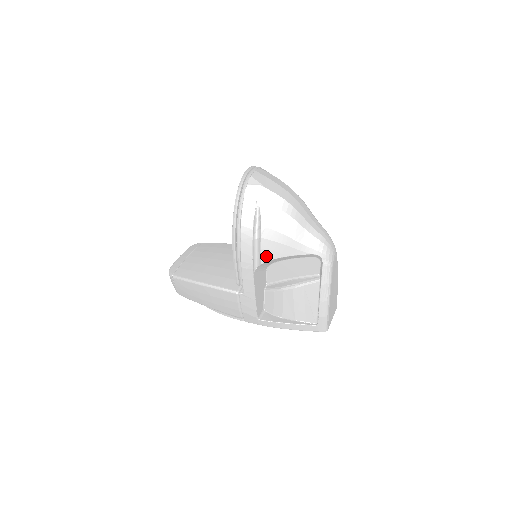
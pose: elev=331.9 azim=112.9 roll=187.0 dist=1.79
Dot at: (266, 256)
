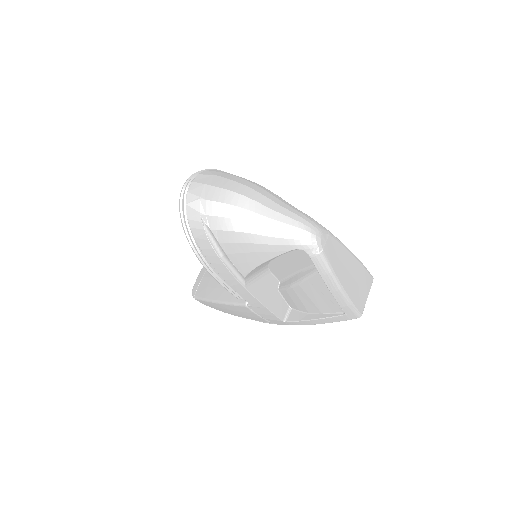
Dot at: (243, 269)
